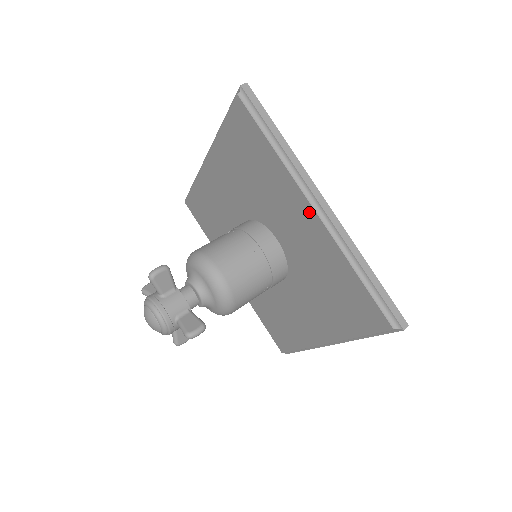
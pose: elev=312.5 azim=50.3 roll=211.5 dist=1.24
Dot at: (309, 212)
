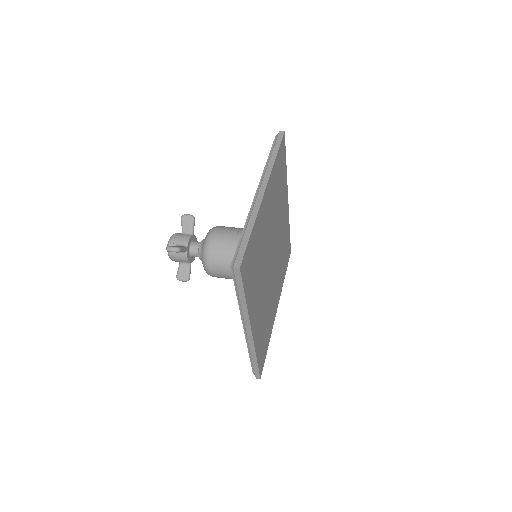
Dot at: occluded
